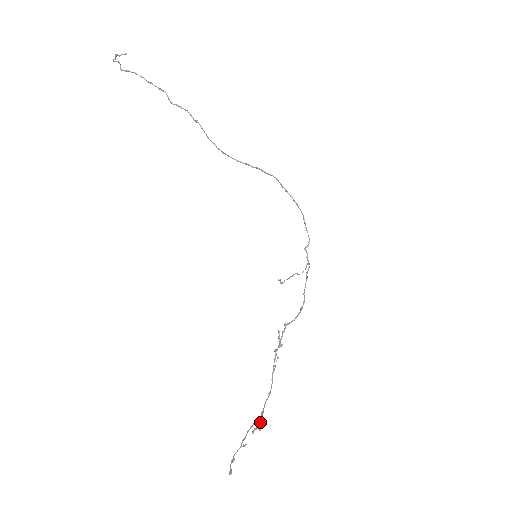
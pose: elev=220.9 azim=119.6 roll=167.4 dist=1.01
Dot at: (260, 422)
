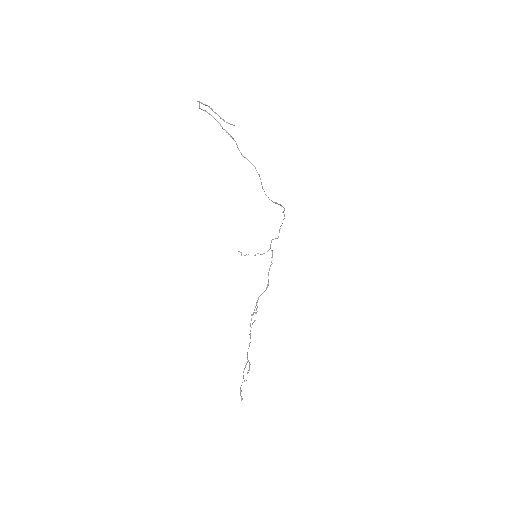
Dot at: (249, 365)
